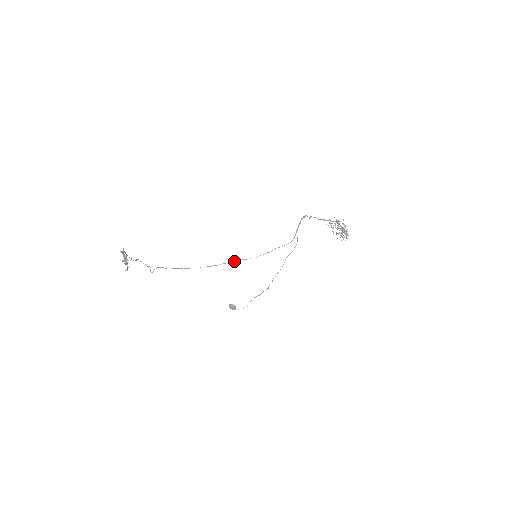
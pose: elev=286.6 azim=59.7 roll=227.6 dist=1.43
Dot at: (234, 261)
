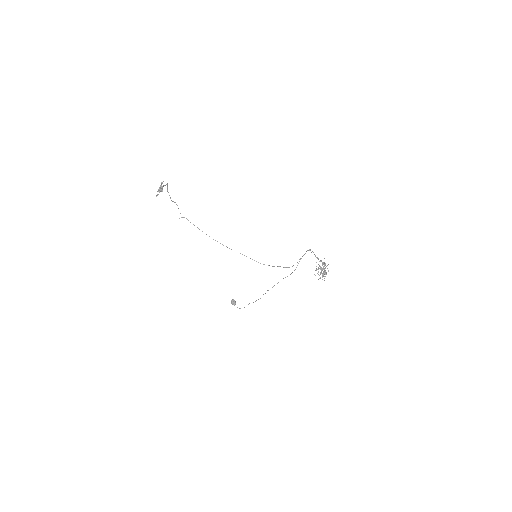
Dot at: (244, 255)
